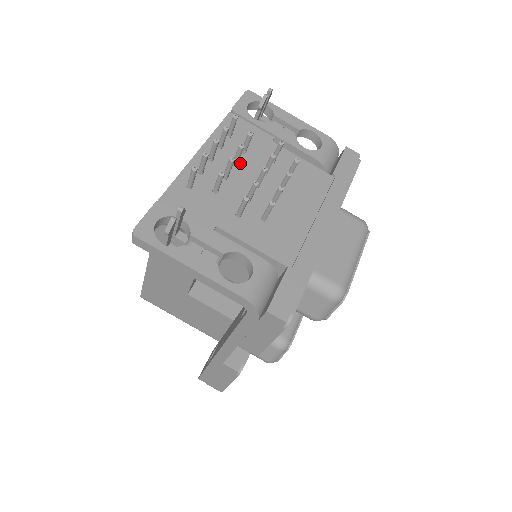
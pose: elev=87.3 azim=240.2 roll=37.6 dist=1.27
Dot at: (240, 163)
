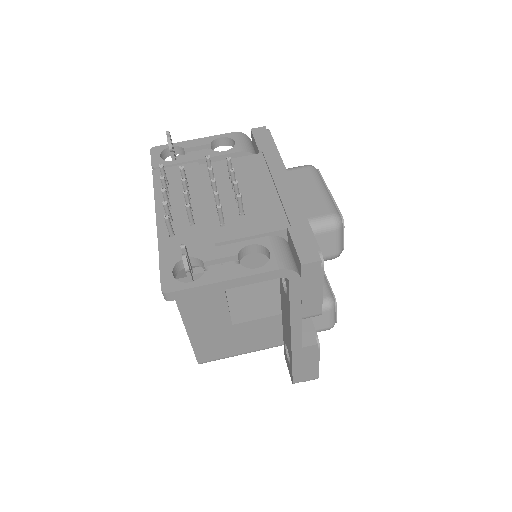
Dot at: (191, 194)
